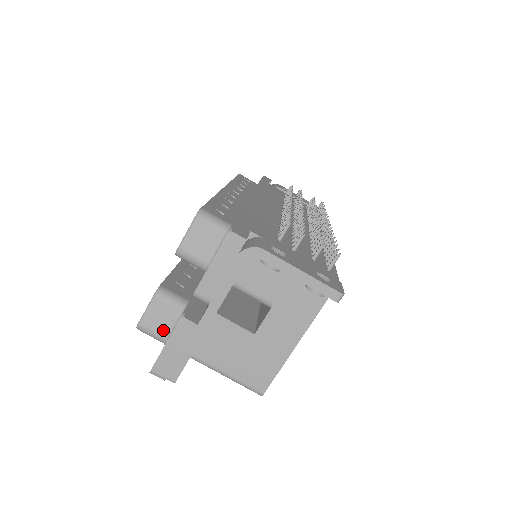
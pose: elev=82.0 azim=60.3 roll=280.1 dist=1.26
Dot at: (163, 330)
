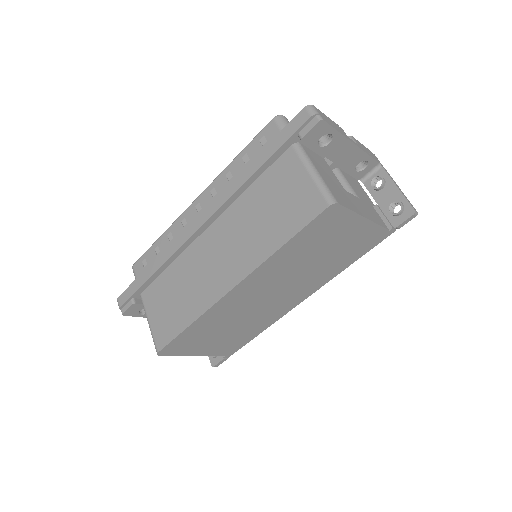
Dot at: occluded
